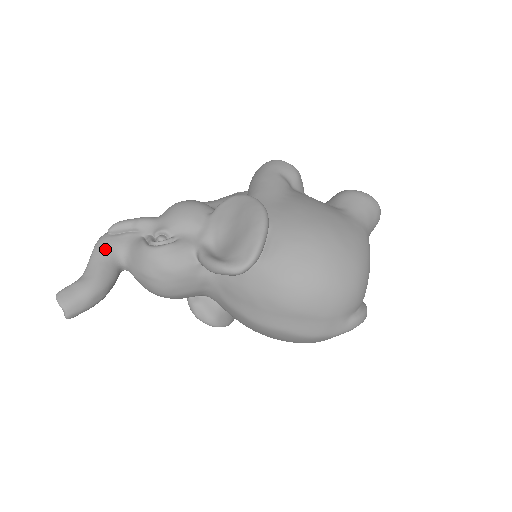
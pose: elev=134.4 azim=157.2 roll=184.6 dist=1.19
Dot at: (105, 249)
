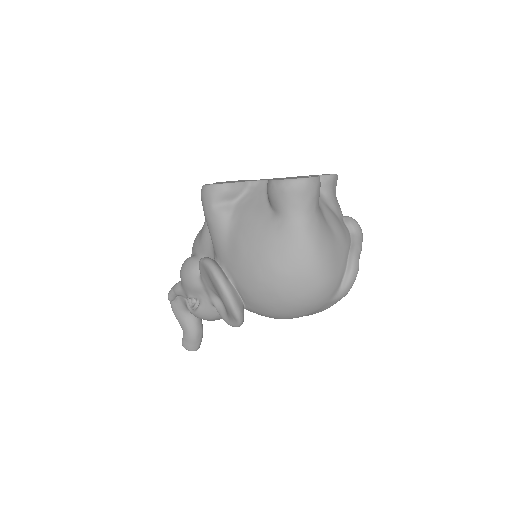
Dot at: (178, 313)
